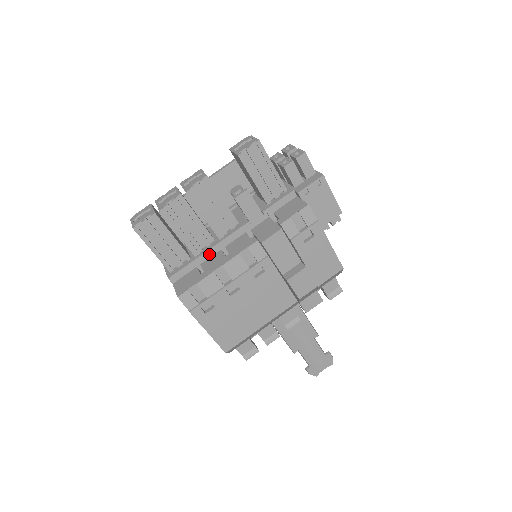
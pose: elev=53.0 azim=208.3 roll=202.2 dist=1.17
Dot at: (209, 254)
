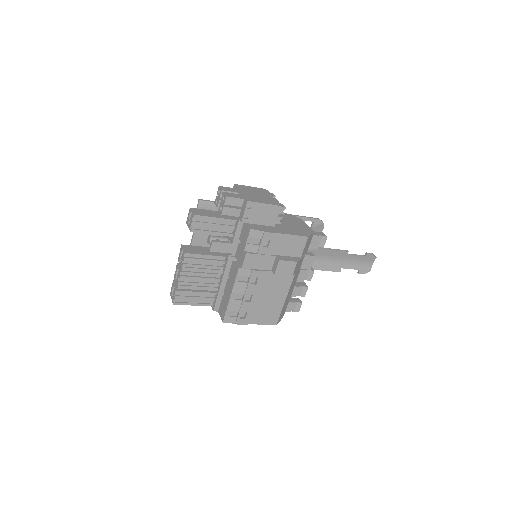
Dot at: (223, 285)
